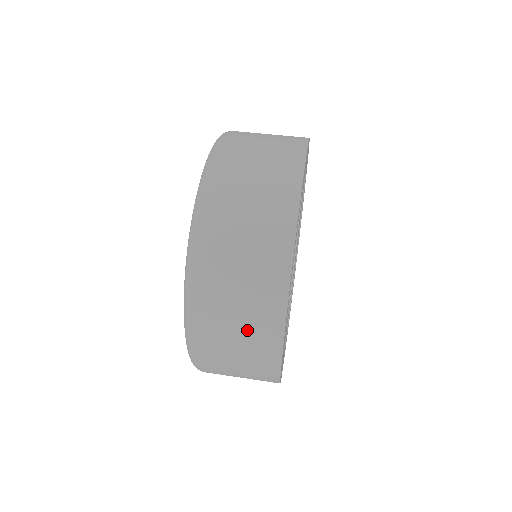
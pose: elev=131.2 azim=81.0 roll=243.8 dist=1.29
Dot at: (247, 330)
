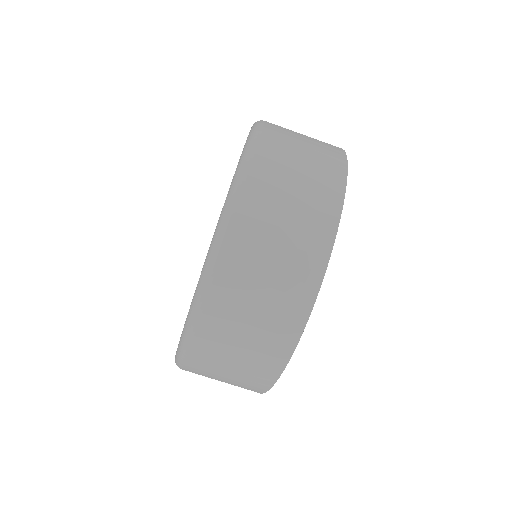
Dot at: (252, 349)
